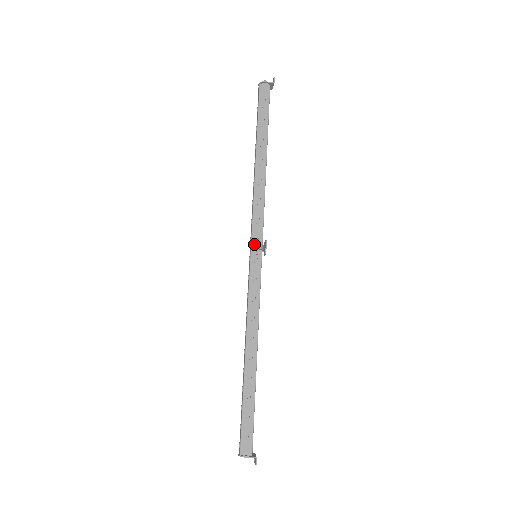
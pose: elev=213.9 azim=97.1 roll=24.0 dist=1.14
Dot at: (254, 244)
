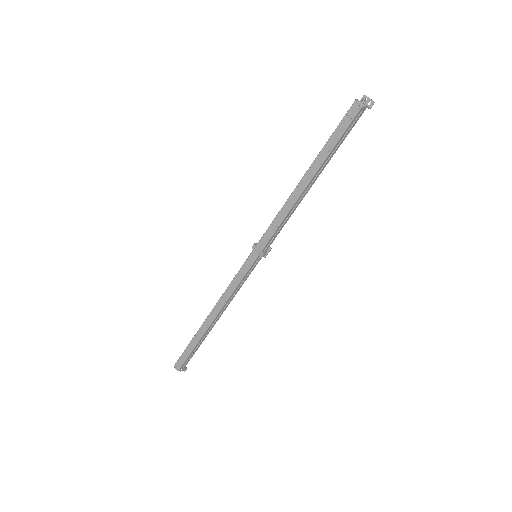
Dot at: (264, 254)
